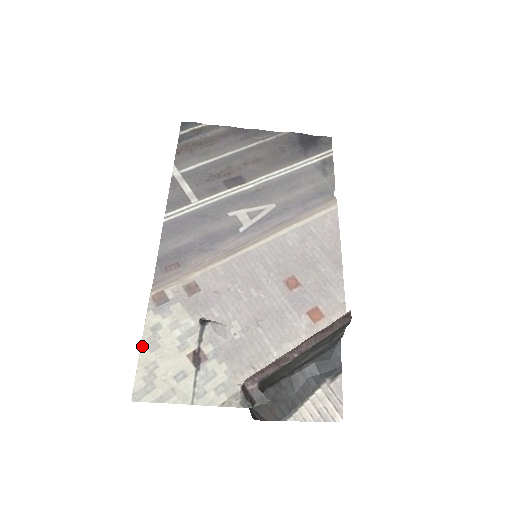
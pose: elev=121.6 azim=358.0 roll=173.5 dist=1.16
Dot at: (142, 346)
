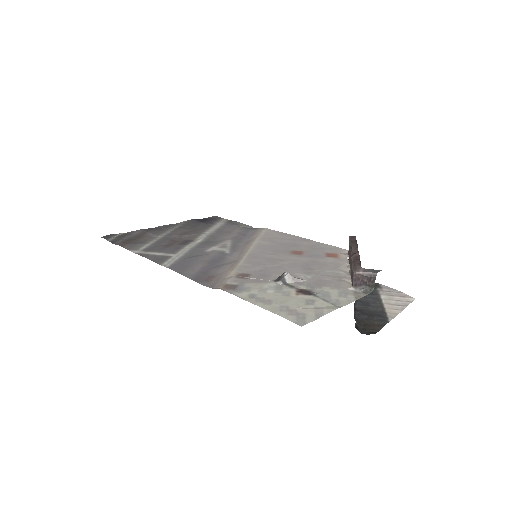
Dot at: (259, 306)
